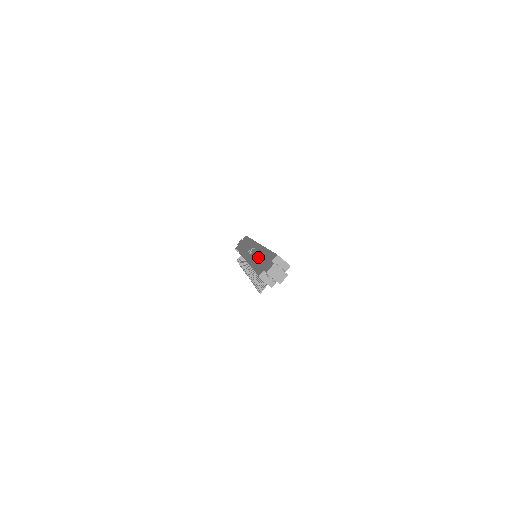
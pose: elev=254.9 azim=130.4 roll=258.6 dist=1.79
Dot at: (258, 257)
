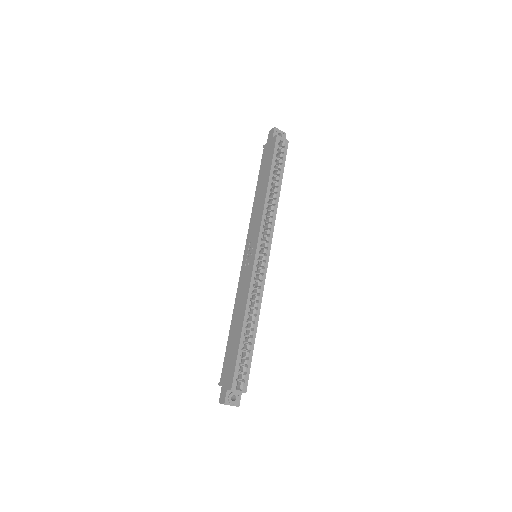
Dot at: (236, 320)
